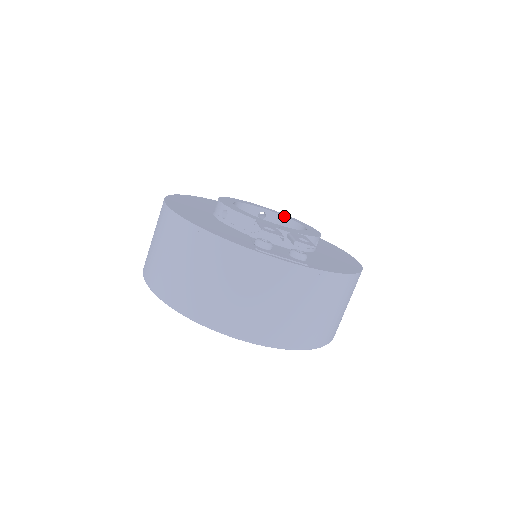
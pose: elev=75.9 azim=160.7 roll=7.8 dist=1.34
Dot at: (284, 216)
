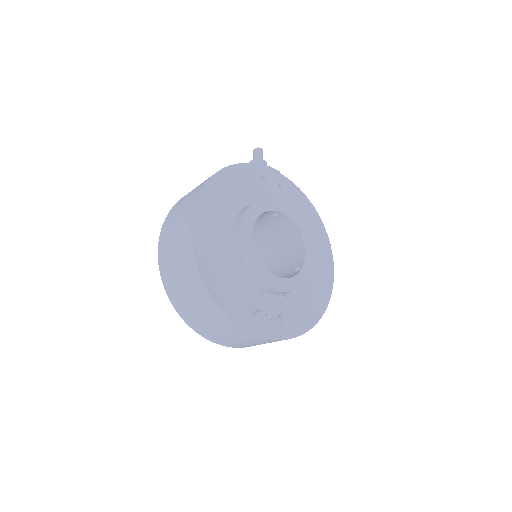
Dot at: (294, 223)
